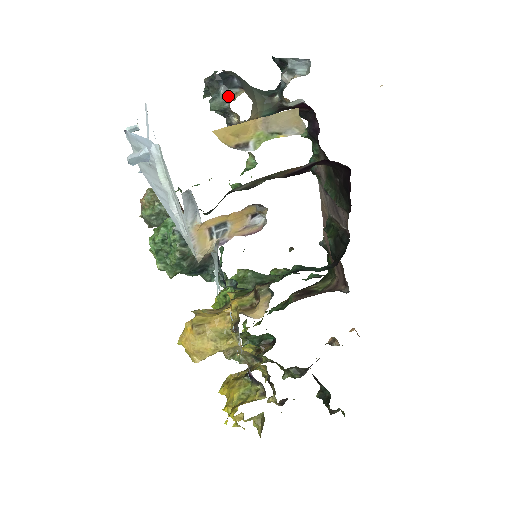
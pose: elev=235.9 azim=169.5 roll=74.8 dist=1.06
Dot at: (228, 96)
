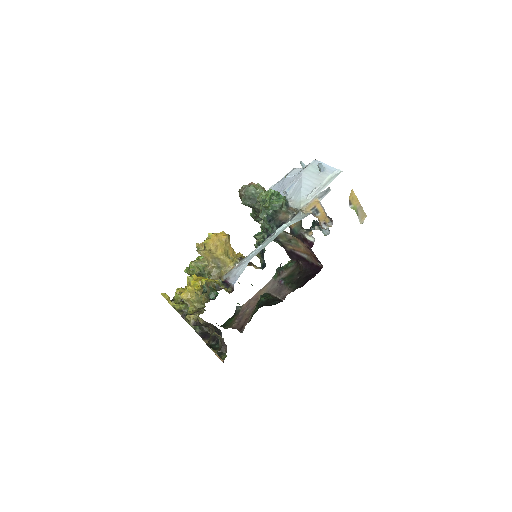
Dot at: occluded
